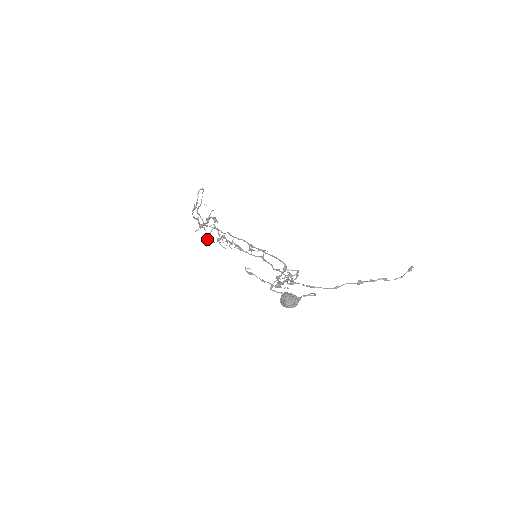
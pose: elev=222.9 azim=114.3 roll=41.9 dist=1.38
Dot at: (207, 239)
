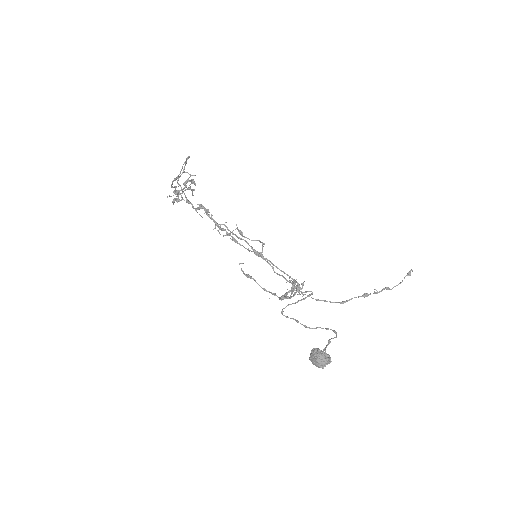
Dot at: (177, 198)
